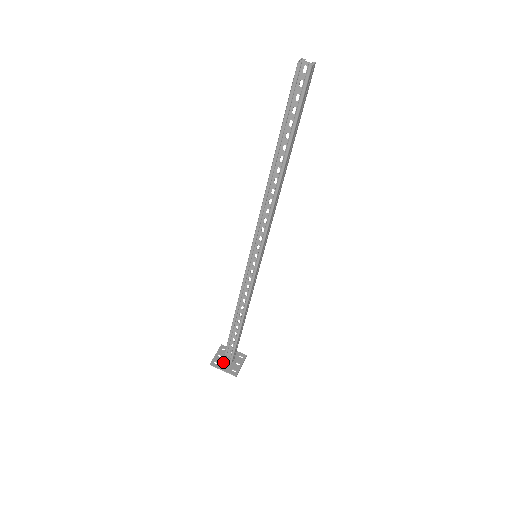
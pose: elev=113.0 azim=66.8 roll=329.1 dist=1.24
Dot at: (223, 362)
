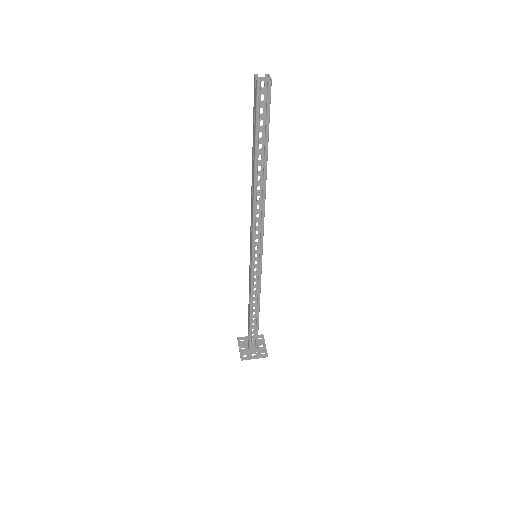
Dot at: (250, 352)
